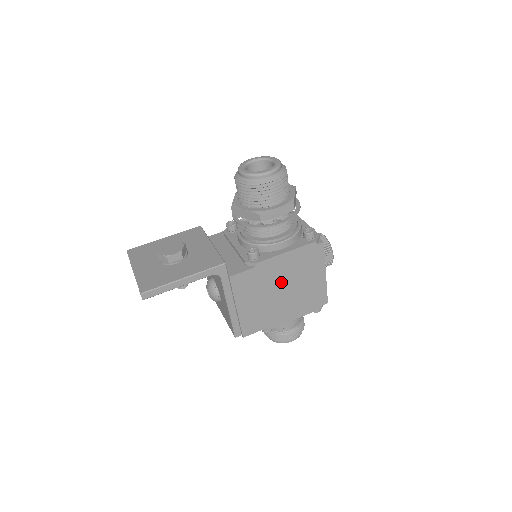
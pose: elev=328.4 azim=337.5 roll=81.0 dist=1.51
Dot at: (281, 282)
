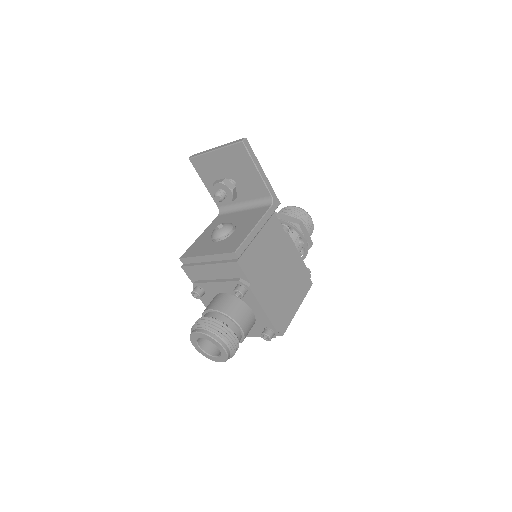
Dot at: (283, 267)
